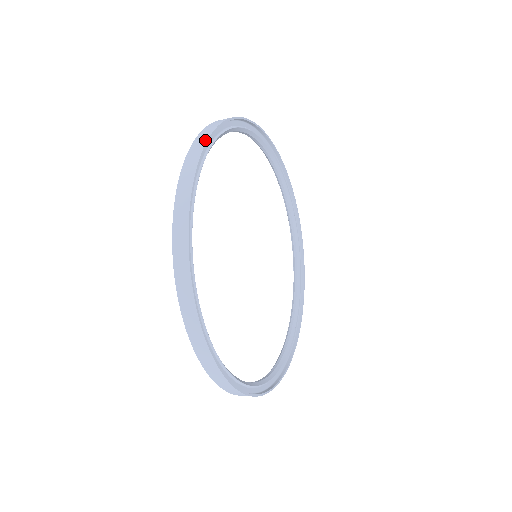
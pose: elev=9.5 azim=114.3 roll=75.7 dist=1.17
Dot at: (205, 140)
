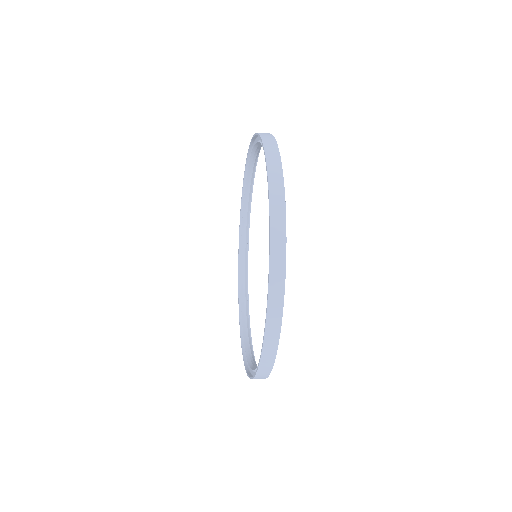
Dot at: (268, 133)
